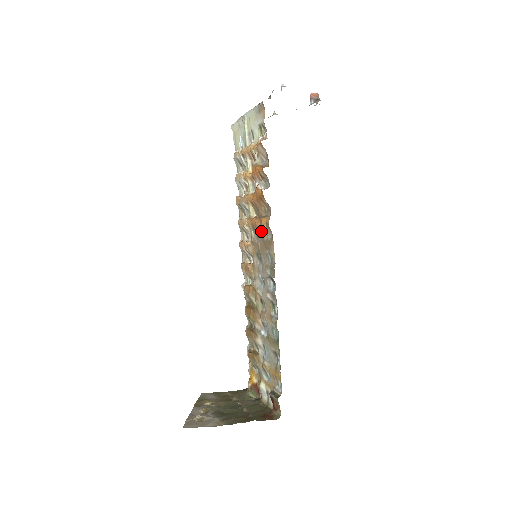
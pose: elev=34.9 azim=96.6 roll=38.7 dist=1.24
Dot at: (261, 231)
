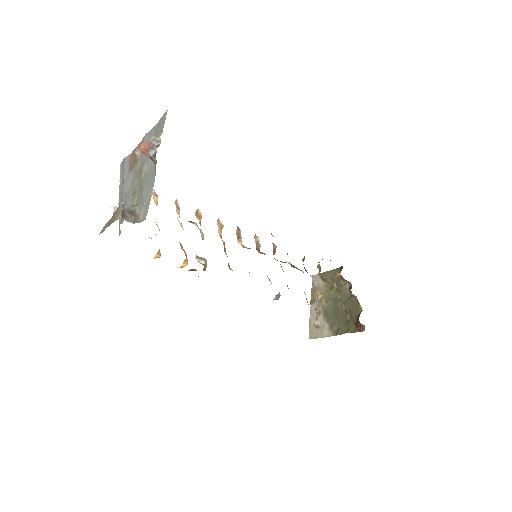
Dot at: occluded
